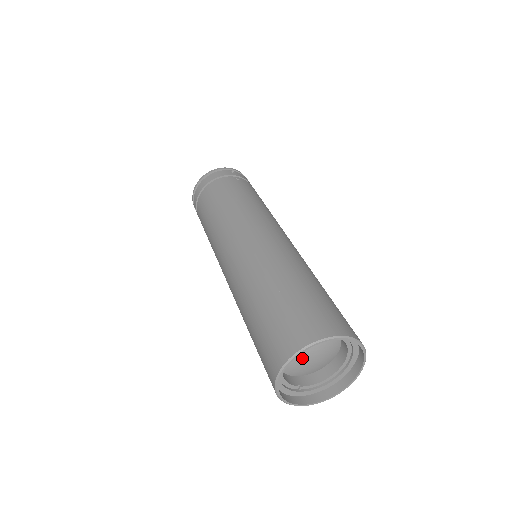
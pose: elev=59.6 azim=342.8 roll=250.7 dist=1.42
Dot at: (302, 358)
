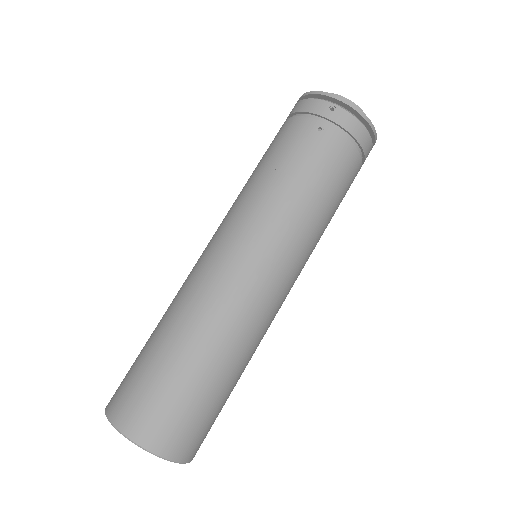
Dot at: occluded
